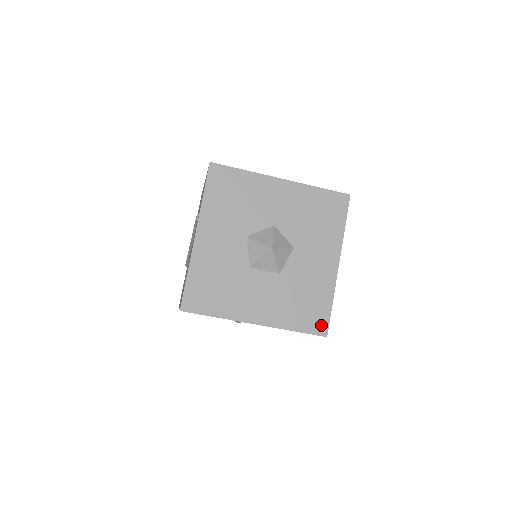
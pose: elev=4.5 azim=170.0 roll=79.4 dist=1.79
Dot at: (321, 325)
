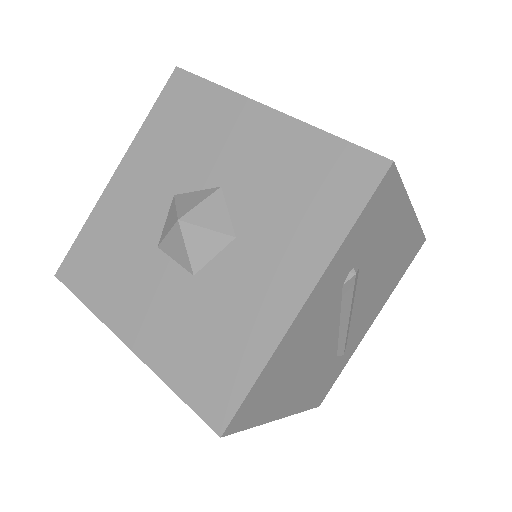
Dot at: (220, 406)
